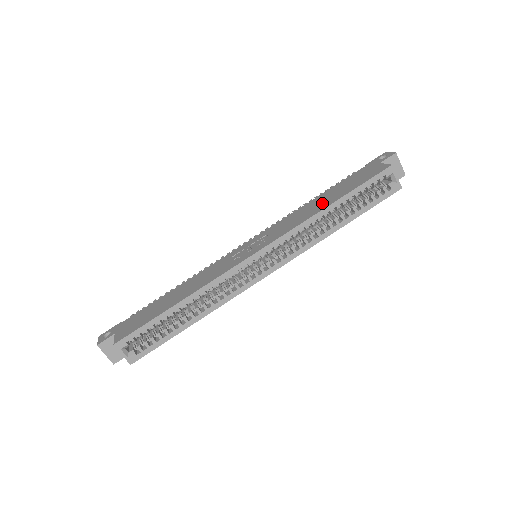
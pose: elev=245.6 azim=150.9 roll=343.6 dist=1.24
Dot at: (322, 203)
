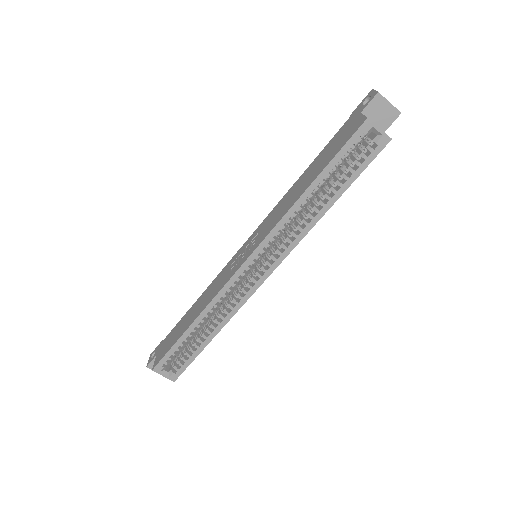
Dot at: (302, 186)
